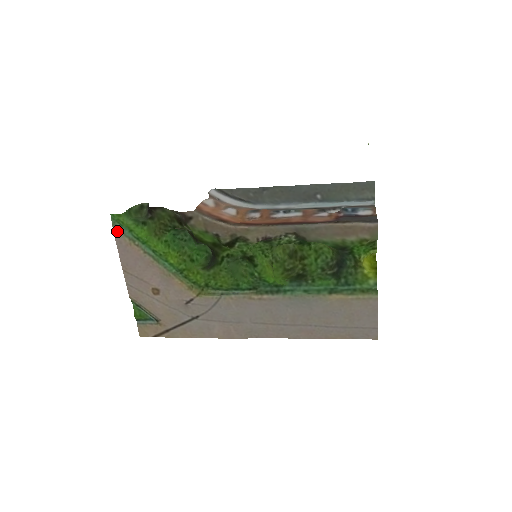
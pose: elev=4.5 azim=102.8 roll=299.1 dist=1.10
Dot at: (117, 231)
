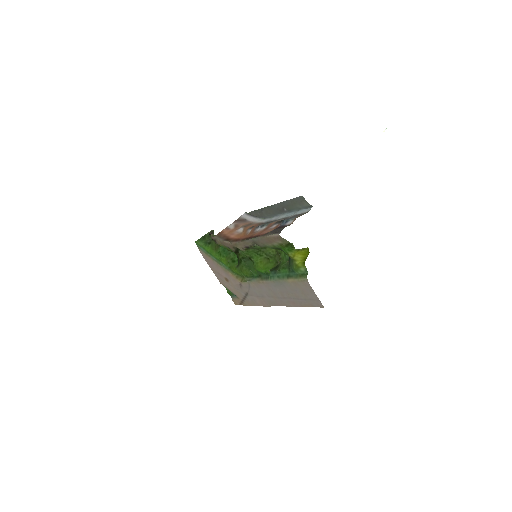
Dot at: (200, 249)
